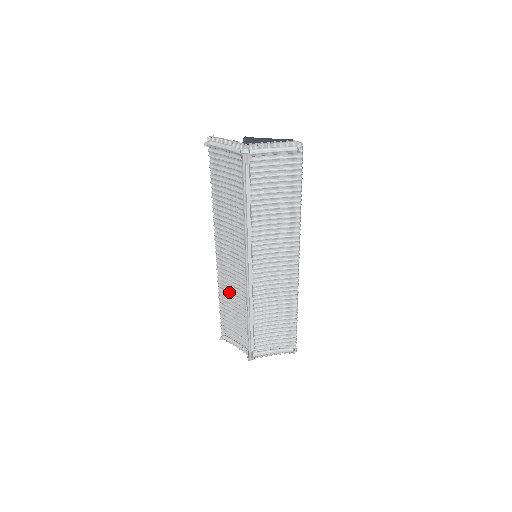
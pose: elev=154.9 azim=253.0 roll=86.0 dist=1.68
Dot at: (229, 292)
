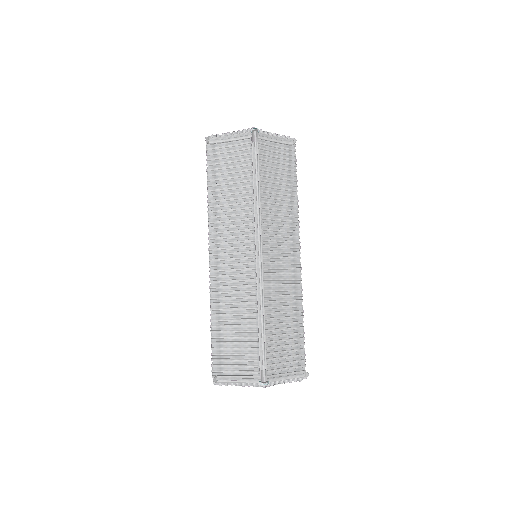
Dot at: (227, 306)
